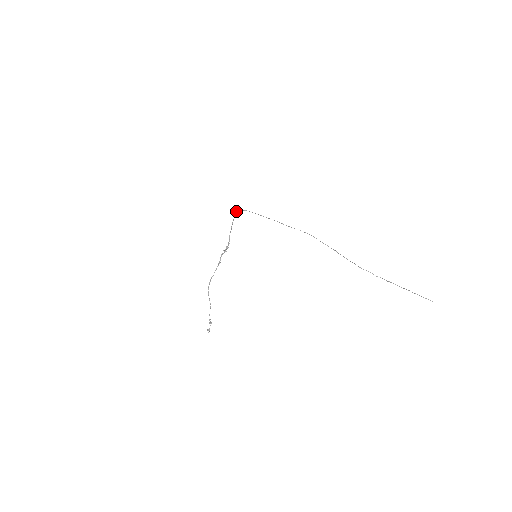
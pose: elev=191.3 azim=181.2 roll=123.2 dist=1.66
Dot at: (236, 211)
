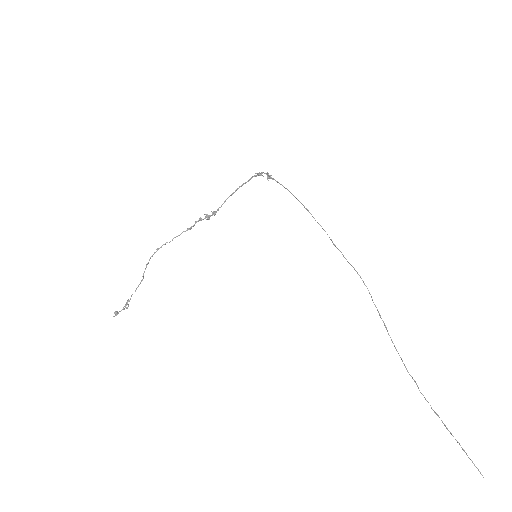
Dot at: (261, 174)
